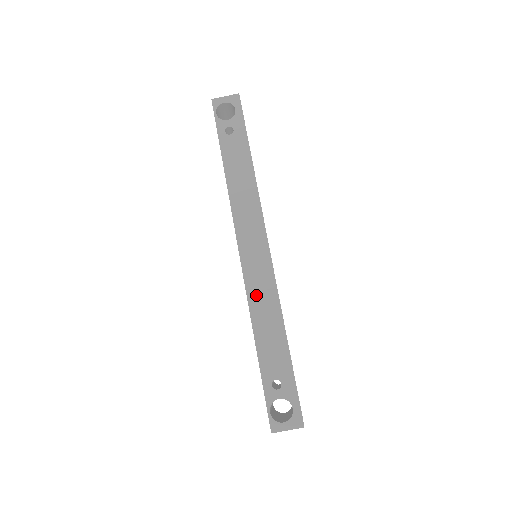
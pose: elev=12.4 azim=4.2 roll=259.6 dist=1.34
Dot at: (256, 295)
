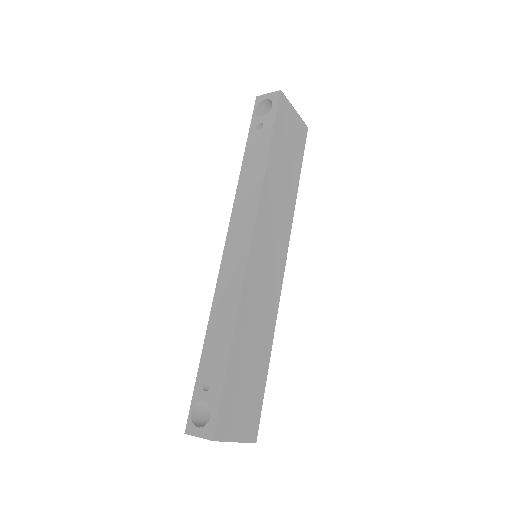
Dot at: (223, 290)
